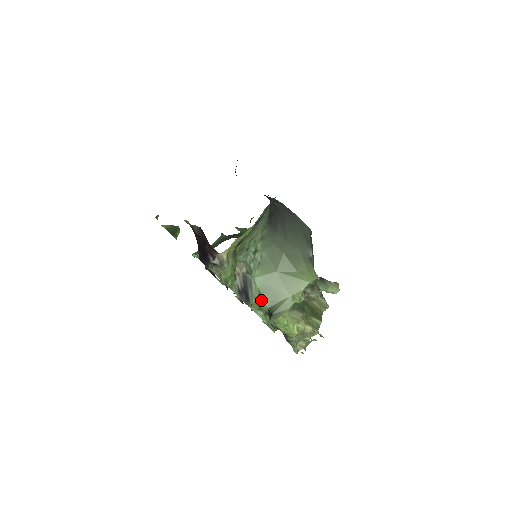
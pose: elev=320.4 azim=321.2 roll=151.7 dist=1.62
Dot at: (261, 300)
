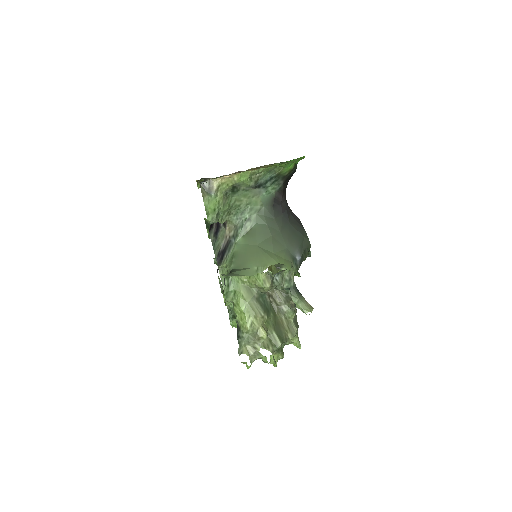
Dot at: (230, 262)
